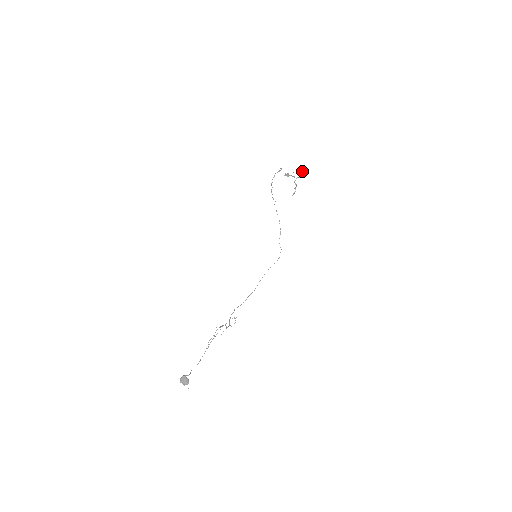
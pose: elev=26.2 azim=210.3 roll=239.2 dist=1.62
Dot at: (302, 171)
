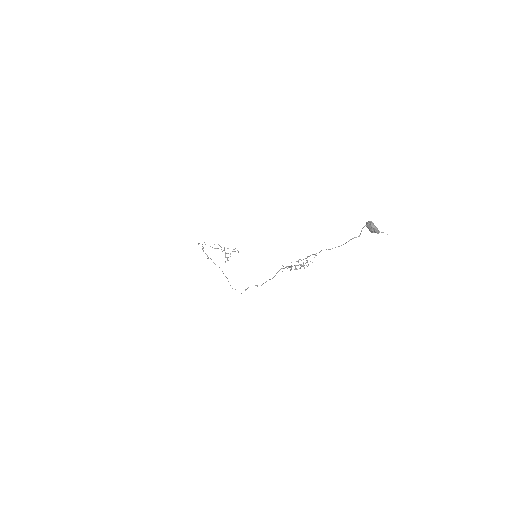
Dot at: occluded
